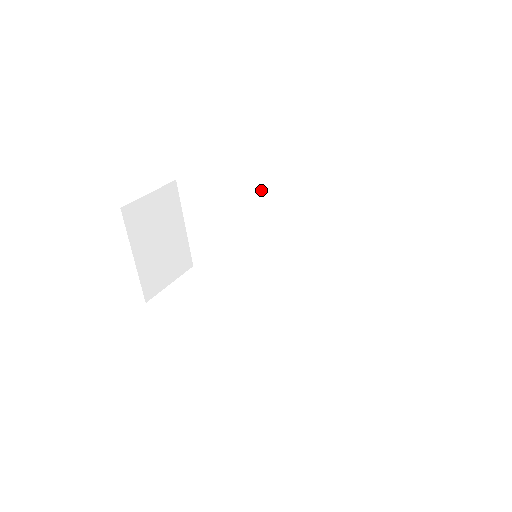
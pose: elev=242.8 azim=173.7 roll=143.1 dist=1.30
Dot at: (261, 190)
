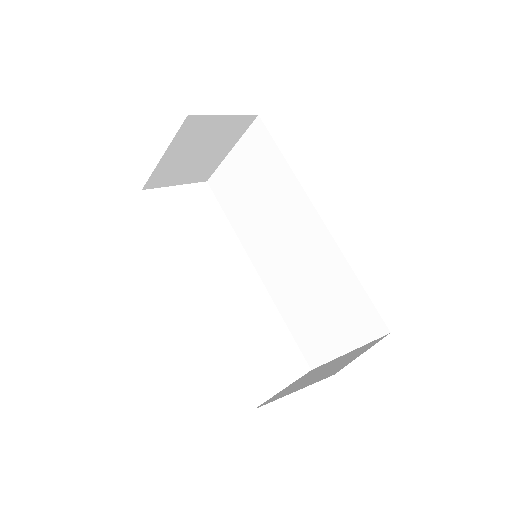
Dot at: (311, 209)
